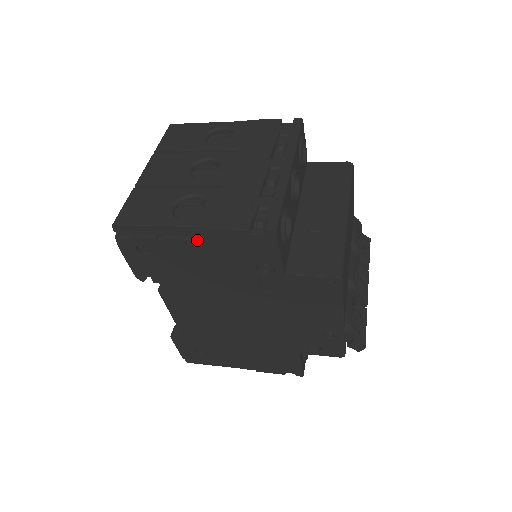
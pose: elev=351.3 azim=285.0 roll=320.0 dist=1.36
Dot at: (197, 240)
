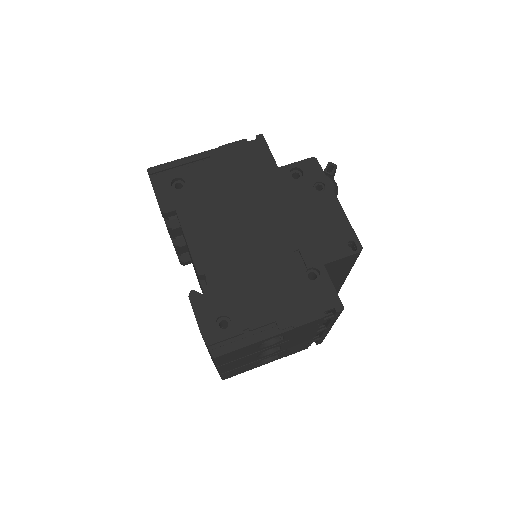
Dot at: occluded
